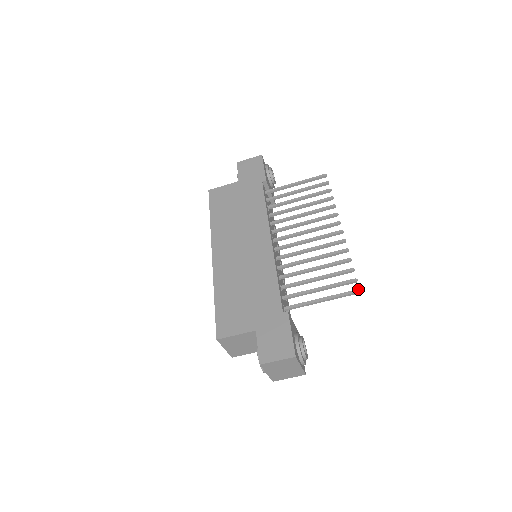
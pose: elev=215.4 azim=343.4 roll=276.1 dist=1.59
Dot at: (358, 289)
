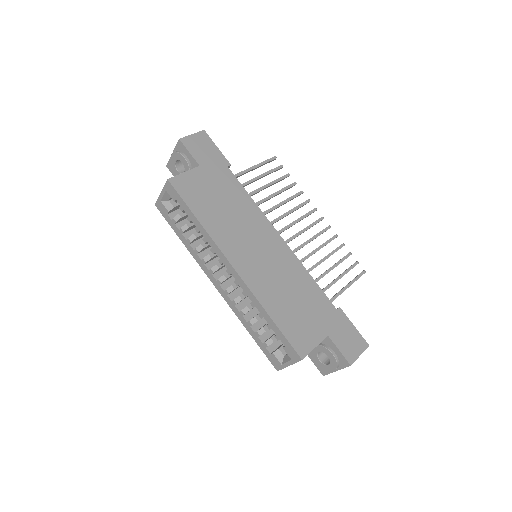
Dot at: (364, 270)
